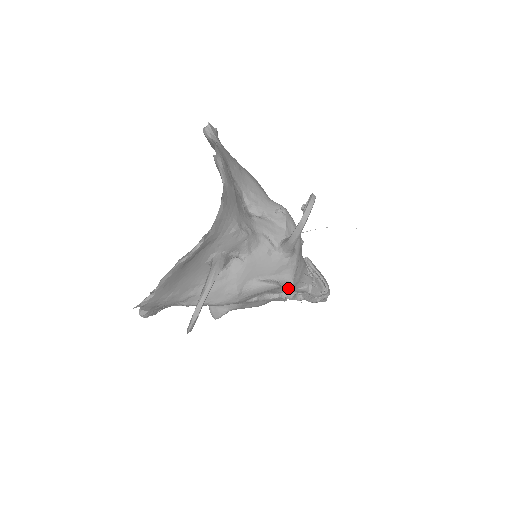
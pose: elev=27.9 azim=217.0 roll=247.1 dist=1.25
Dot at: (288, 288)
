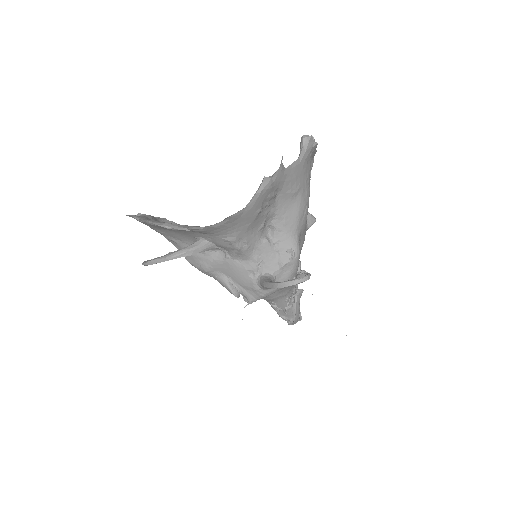
Dot at: occluded
